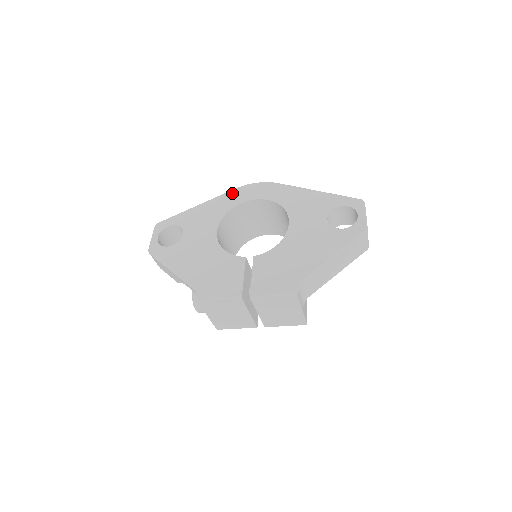
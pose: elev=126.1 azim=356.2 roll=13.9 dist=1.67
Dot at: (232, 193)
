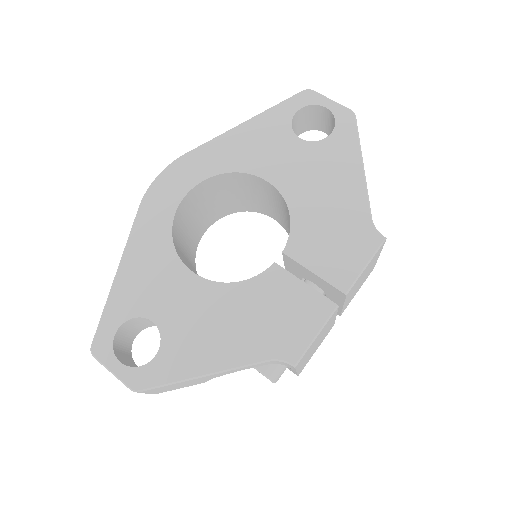
Dot at: (144, 215)
